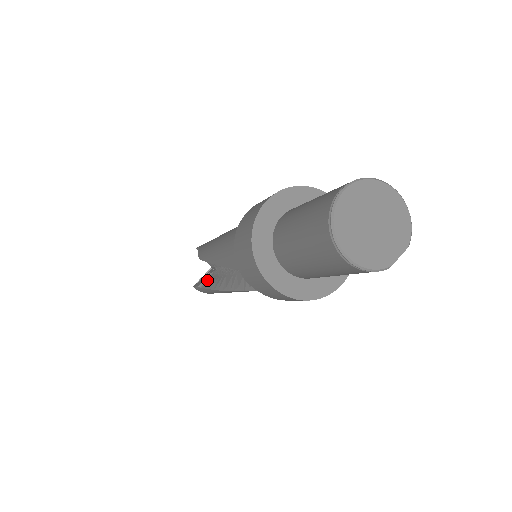
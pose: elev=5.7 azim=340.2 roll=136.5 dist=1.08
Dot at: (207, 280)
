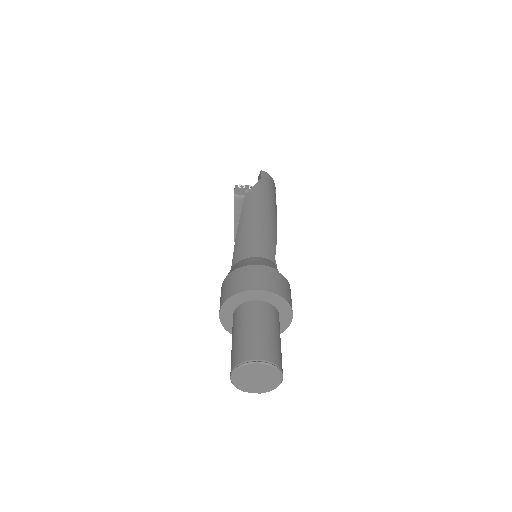
Dot at: (242, 198)
